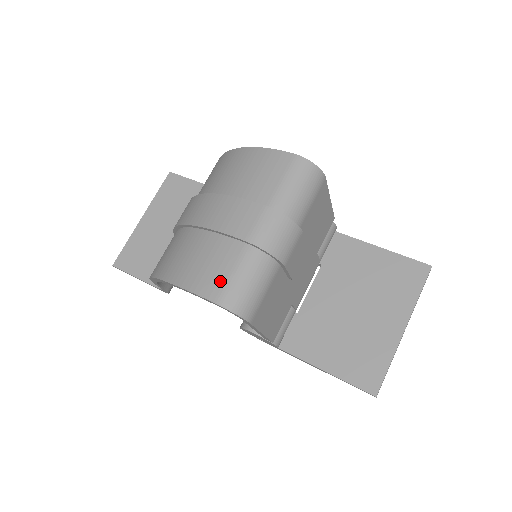
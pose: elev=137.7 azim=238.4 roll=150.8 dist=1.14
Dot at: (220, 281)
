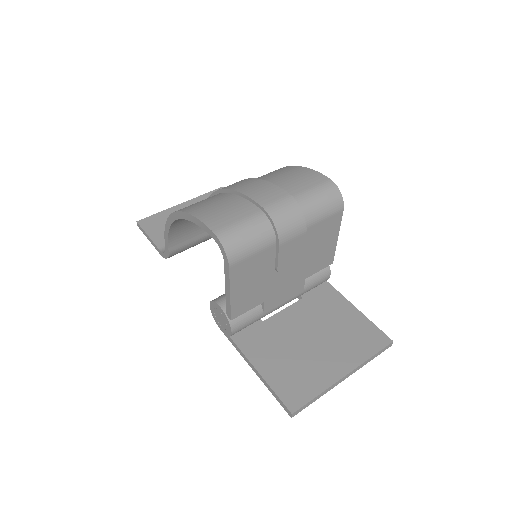
Dot at: (226, 221)
